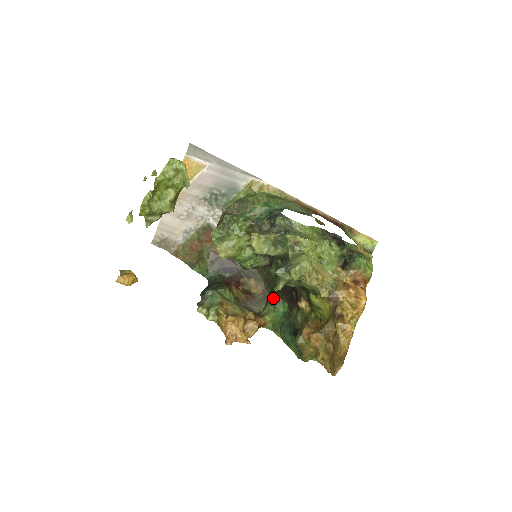
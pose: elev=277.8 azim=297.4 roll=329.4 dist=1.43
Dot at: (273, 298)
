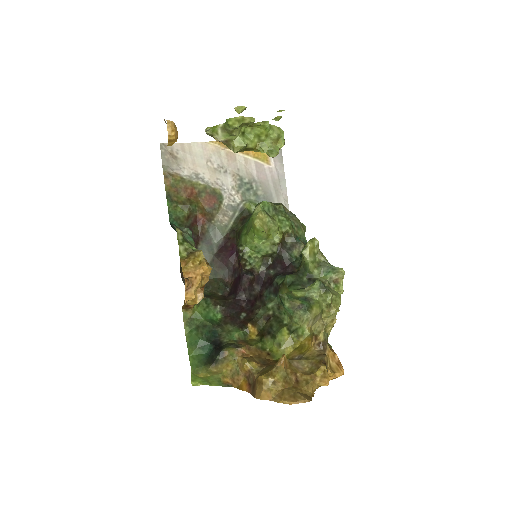
Dot at: (212, 299)
